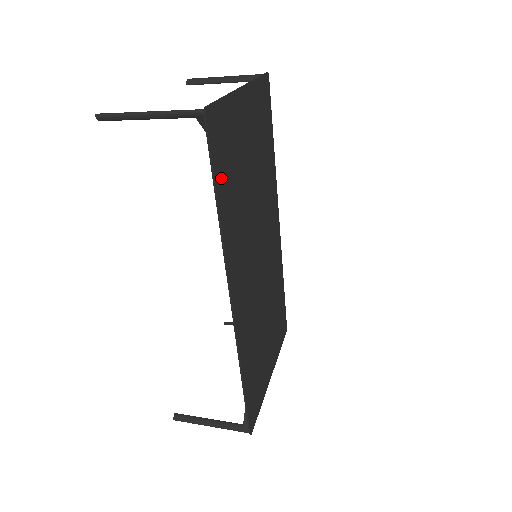
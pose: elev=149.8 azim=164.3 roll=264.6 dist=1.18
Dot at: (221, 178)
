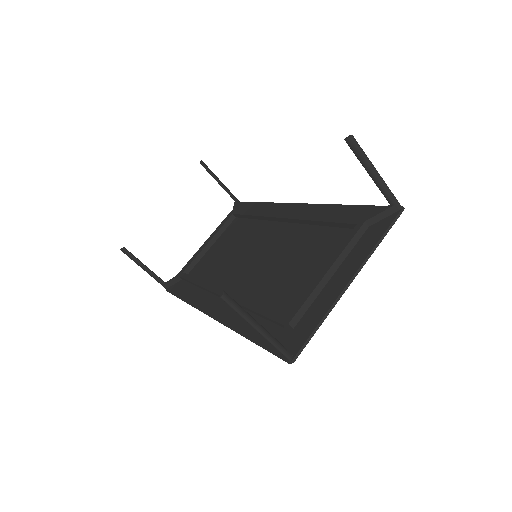
Dot at: occluded
